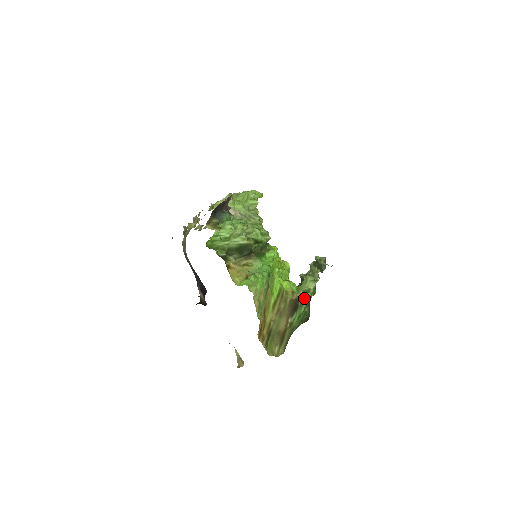
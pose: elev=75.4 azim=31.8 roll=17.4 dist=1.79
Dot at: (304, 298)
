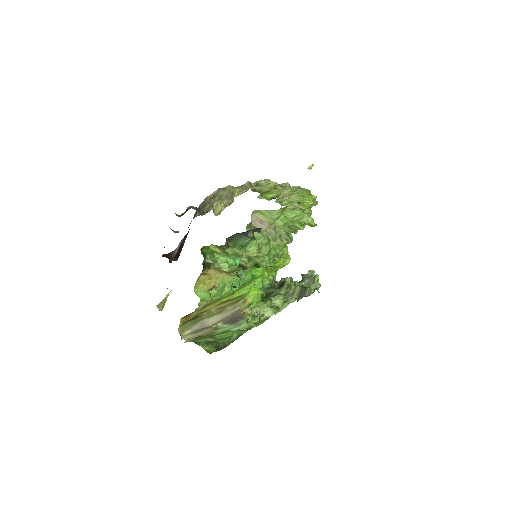
Dot at: (250, 318)
